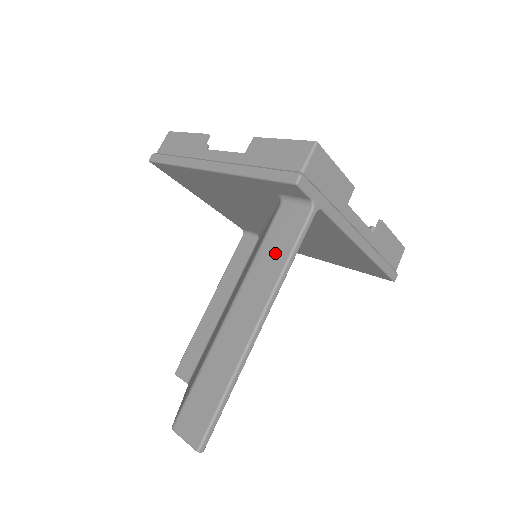
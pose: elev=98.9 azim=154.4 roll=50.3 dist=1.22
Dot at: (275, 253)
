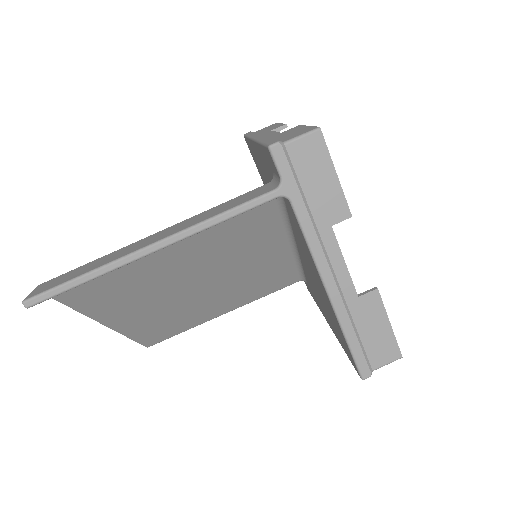
Dot at: (221, 208)
